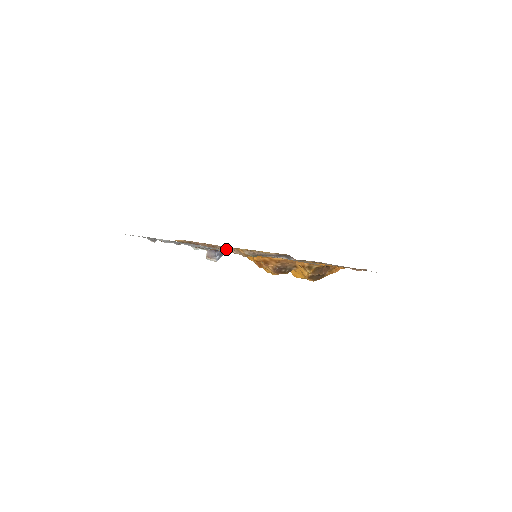
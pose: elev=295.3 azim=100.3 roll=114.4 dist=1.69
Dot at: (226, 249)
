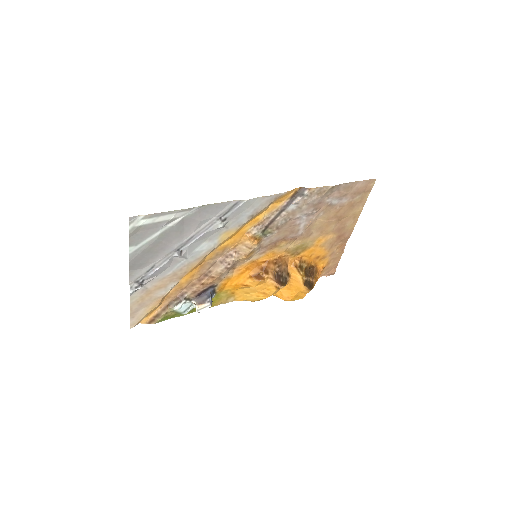
Dot at: (224, 260)
